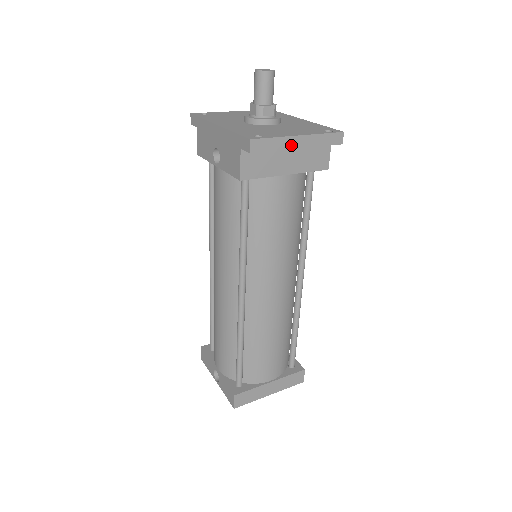
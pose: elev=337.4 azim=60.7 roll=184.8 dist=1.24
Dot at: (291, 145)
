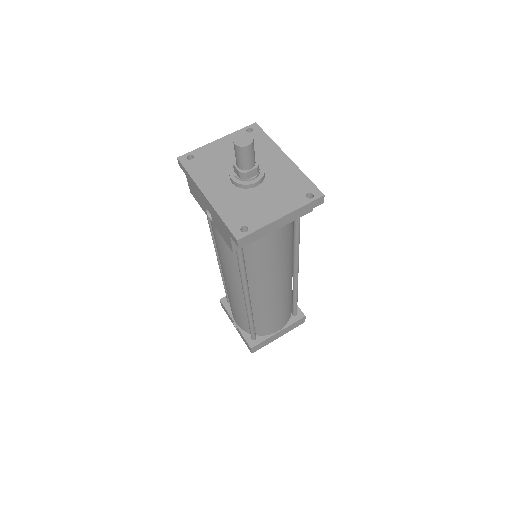
Dot at: (275, 226)
